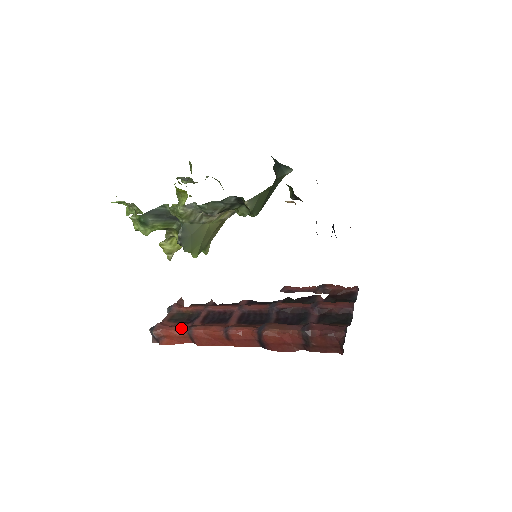
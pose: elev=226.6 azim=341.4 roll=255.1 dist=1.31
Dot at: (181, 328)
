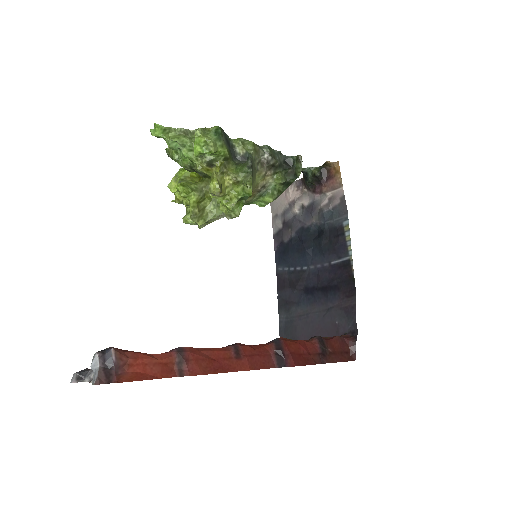
Dot at: occluded
